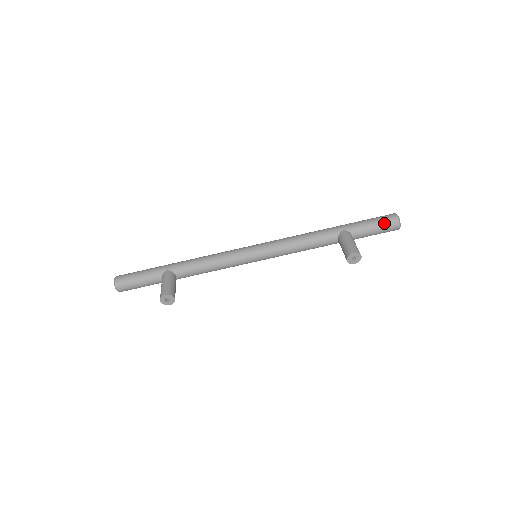
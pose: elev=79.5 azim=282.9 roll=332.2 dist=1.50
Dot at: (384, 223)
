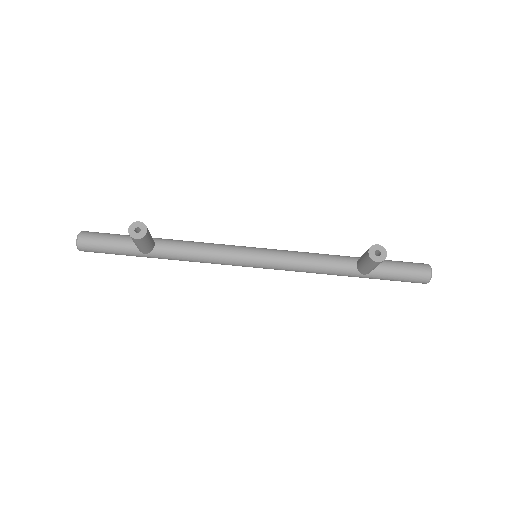
Dot at: (412, 263)
